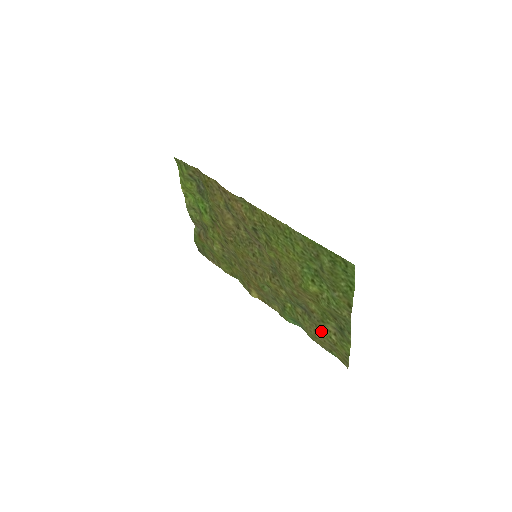
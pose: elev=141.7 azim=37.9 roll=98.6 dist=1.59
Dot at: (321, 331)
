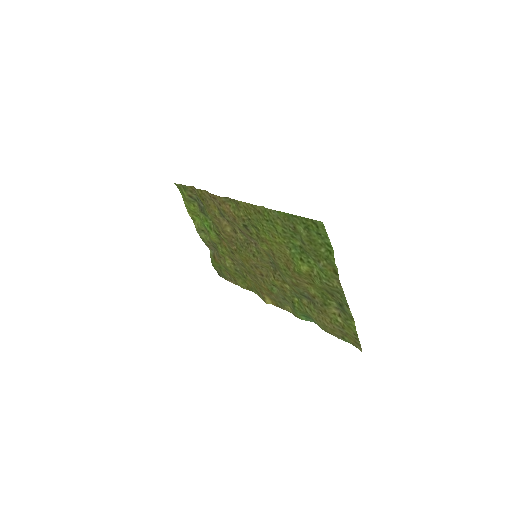
Dot at: (327, 317)
